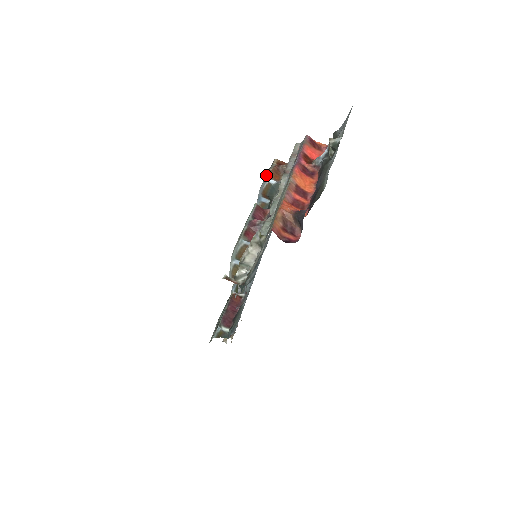
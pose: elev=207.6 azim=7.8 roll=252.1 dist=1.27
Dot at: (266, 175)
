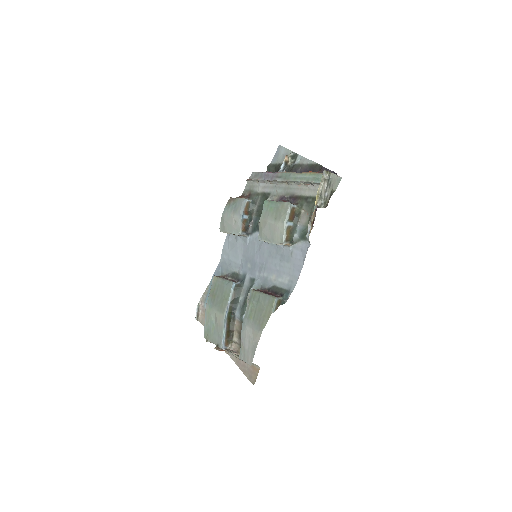
Dot at: (238, 202)
